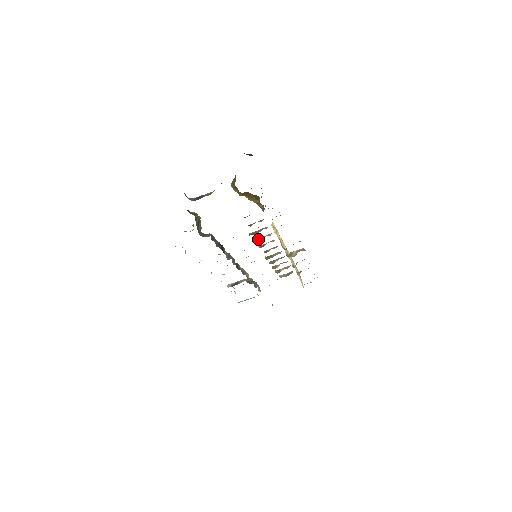
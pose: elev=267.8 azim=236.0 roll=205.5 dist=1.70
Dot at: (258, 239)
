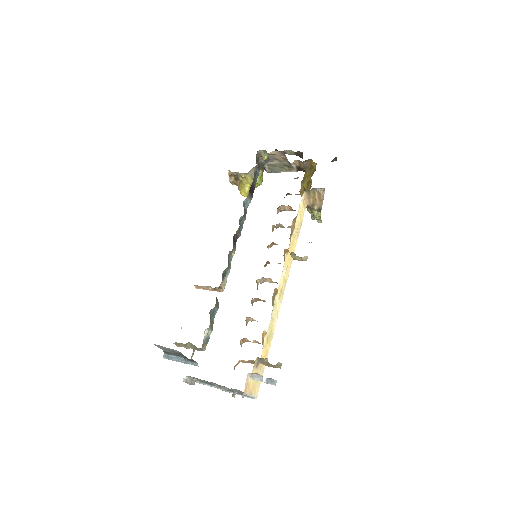
Dot at: occluded
